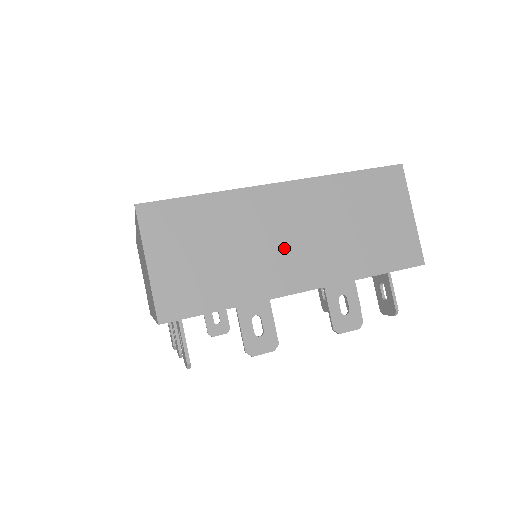
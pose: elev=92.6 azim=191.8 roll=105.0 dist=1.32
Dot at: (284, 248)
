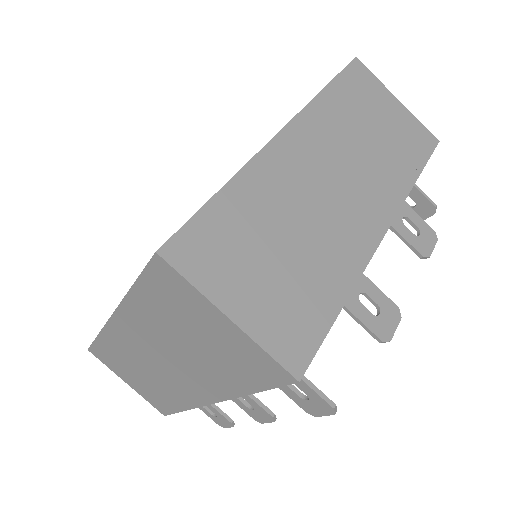
Dot at: (337, 199)
